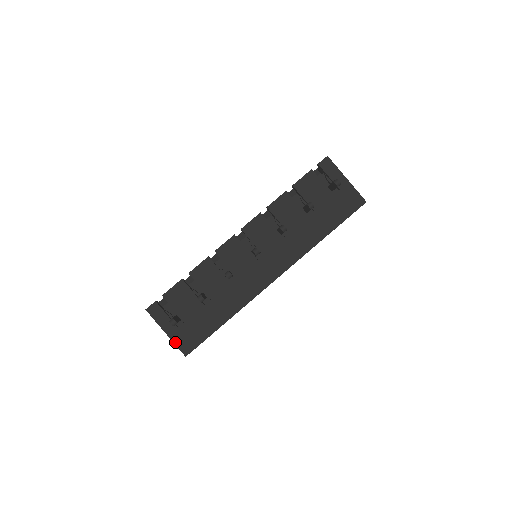
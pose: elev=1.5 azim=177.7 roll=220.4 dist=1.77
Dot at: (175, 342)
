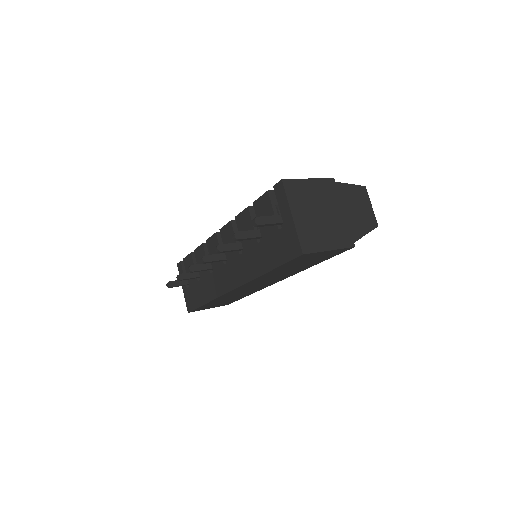
Dot at: (185, 298)
